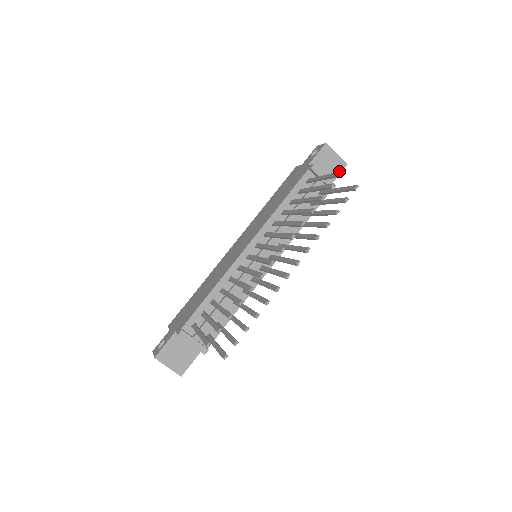
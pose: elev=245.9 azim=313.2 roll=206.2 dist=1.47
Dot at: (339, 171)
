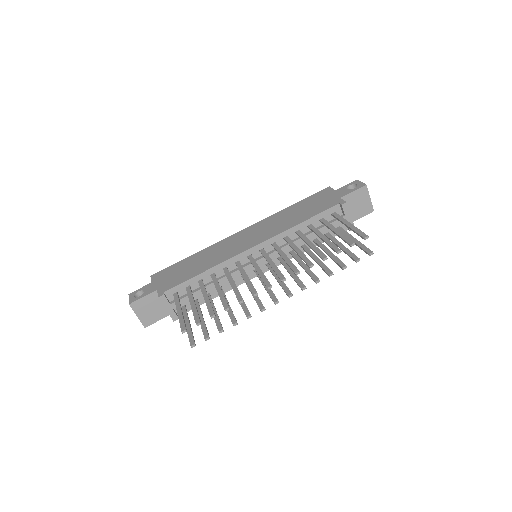
Dot at: (364, 214)
